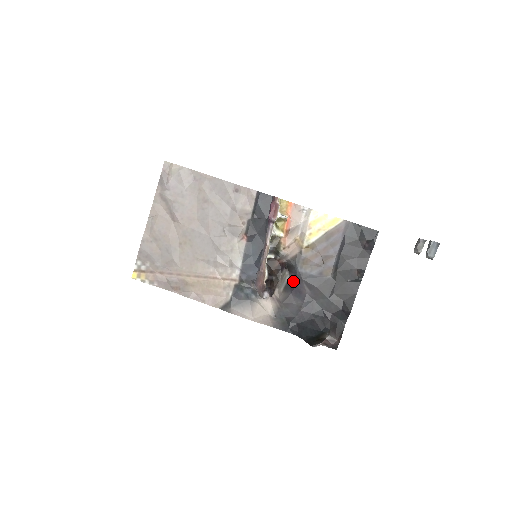
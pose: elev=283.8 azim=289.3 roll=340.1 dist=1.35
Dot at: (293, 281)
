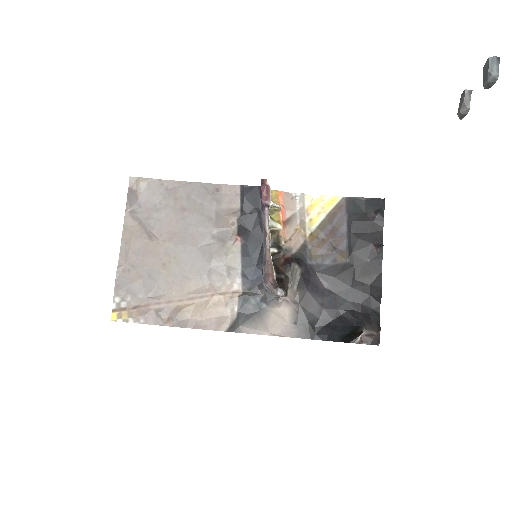
Dot at: (306, 275)
